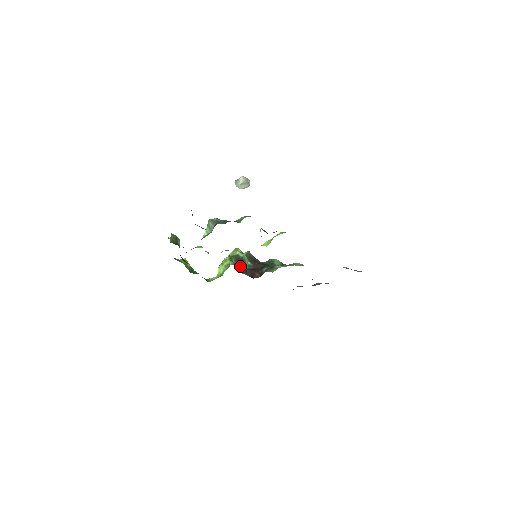
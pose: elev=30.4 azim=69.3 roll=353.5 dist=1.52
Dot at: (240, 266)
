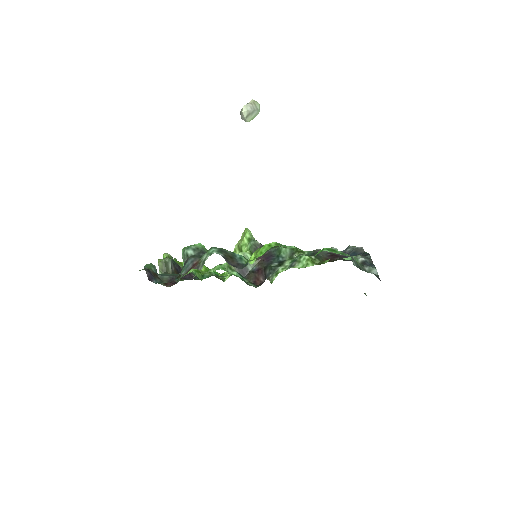
Dot at: (242, 271)
